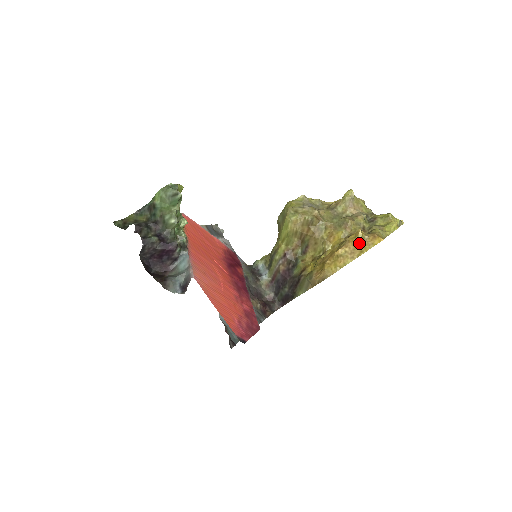
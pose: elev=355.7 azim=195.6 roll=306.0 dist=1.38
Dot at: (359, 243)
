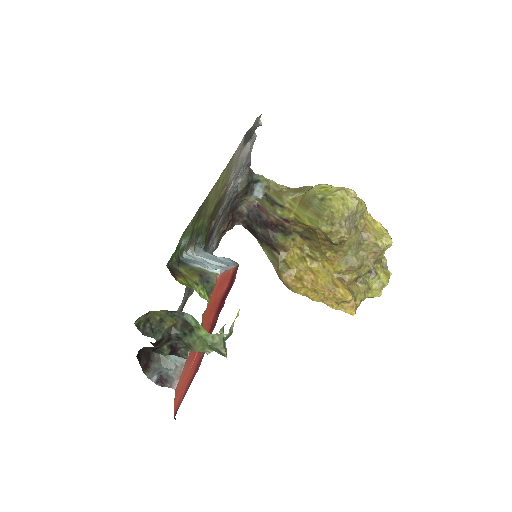
Dot at: (338, 302)
